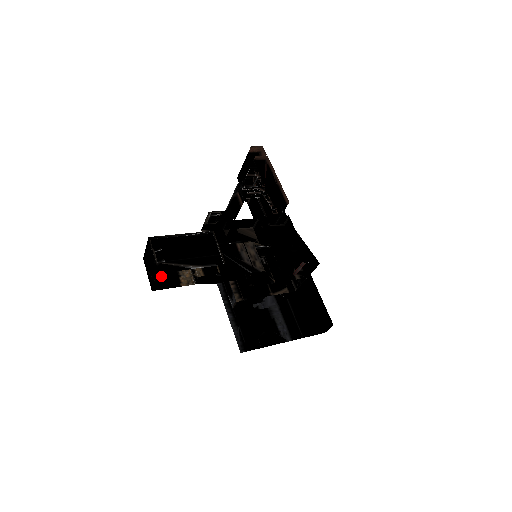
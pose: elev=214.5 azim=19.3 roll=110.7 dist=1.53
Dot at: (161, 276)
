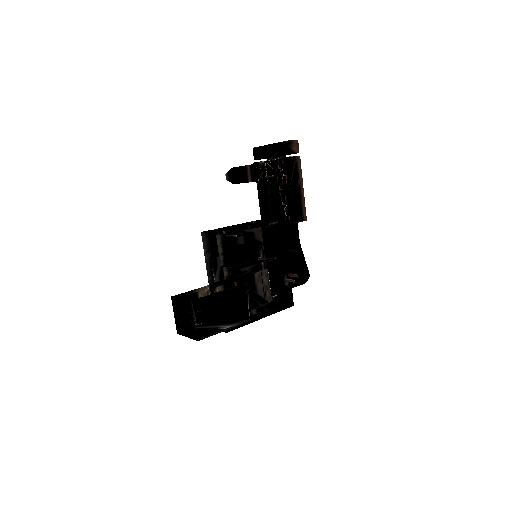
Dot at: (186, 315)
